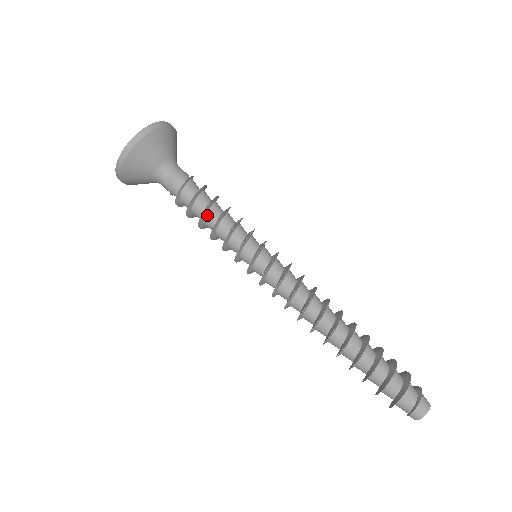
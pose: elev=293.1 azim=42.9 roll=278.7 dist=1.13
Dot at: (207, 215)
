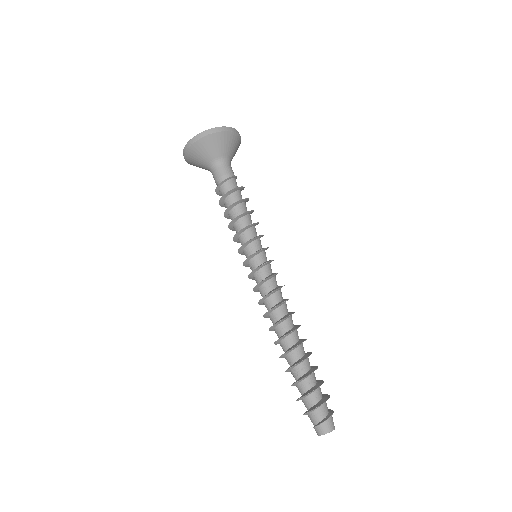
Dot at: (231, 211)
